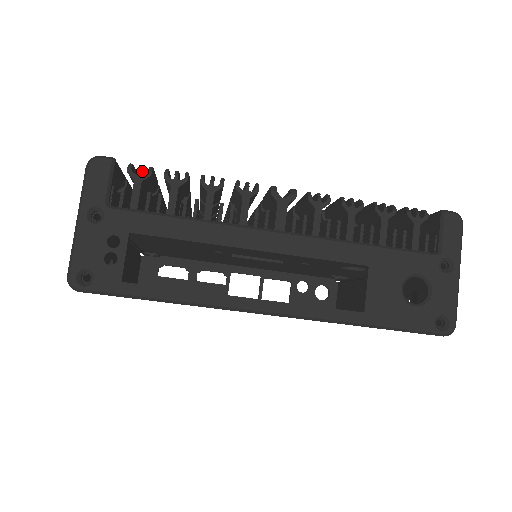
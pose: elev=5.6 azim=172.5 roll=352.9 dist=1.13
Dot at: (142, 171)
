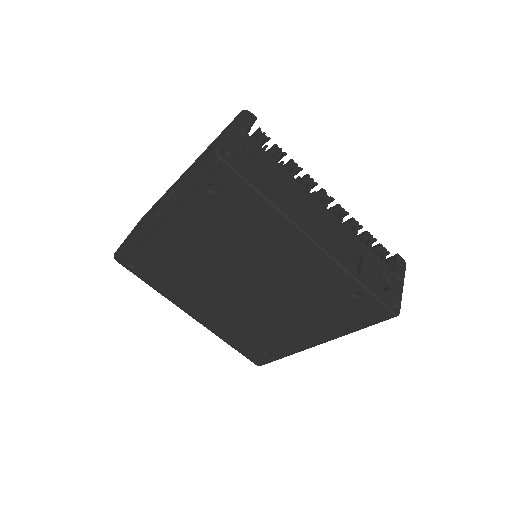
Dot at: (264, 136)
